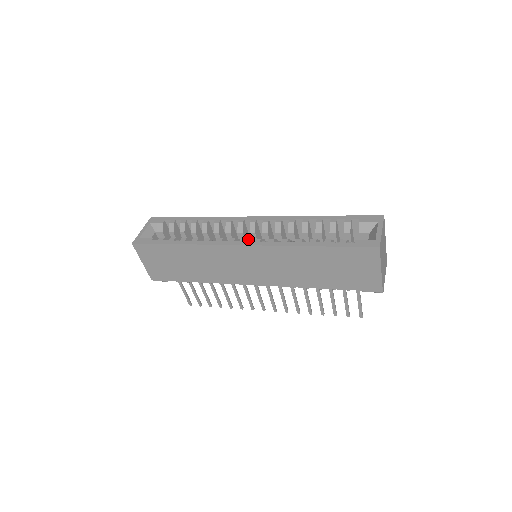
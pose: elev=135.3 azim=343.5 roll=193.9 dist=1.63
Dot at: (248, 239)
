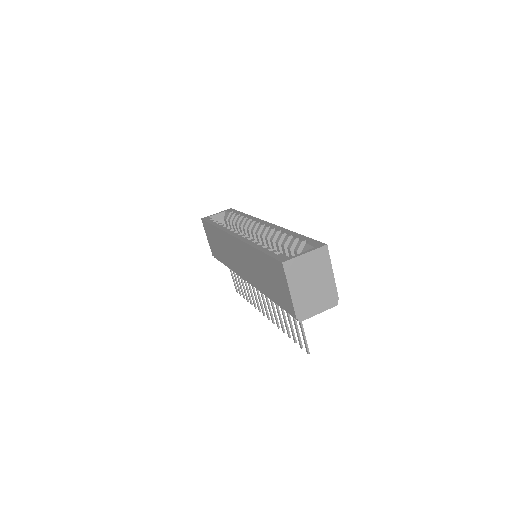
Dot at: (242, 234)
